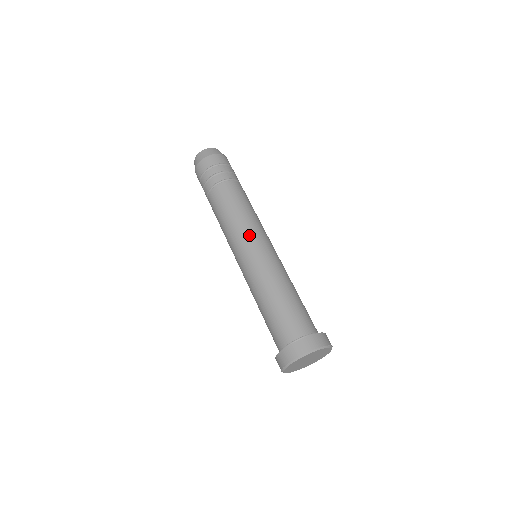
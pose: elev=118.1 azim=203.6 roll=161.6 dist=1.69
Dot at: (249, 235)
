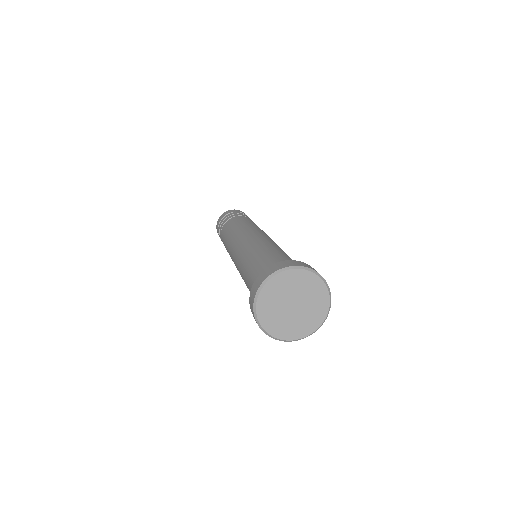
Dot at: (245, 232)
